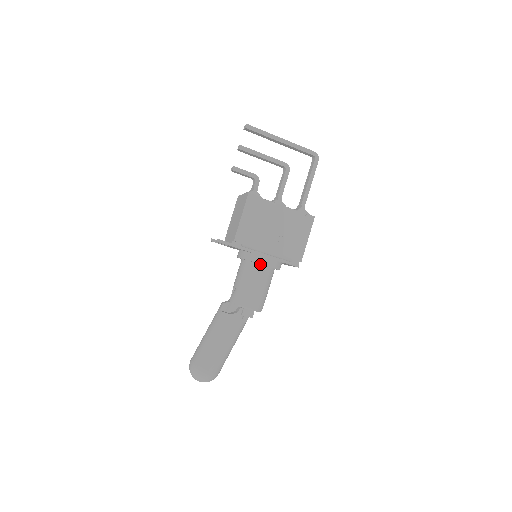
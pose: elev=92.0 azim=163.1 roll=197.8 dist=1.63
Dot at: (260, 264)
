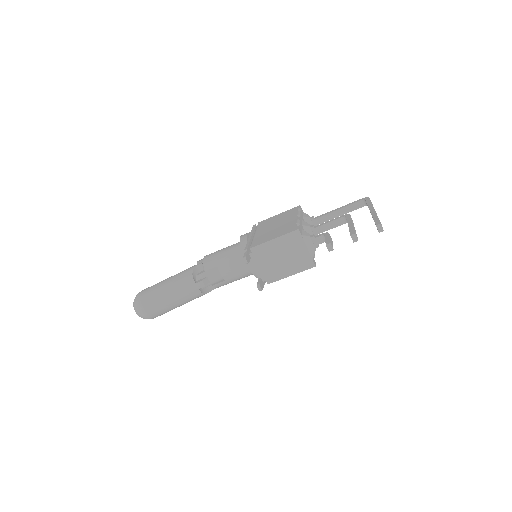
Dot at: occluded
